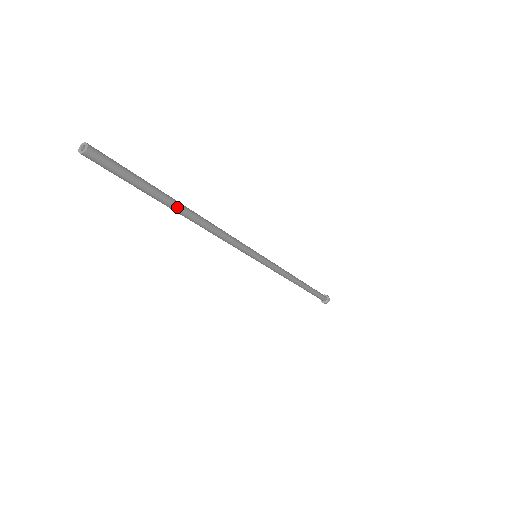
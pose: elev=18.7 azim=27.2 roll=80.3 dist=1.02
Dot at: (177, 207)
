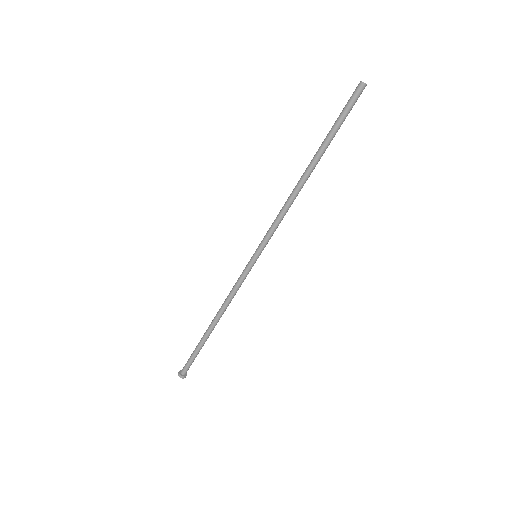
Dot at: occluded
